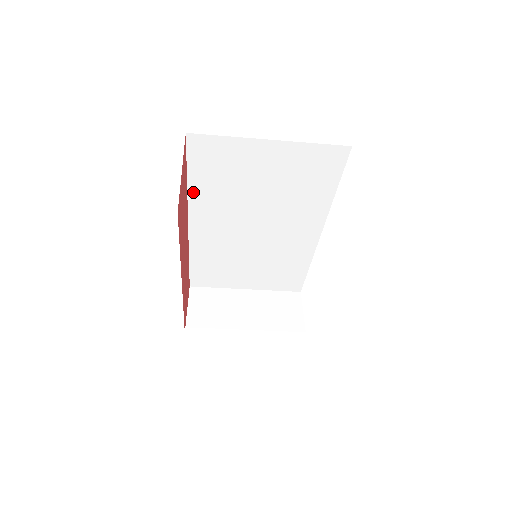
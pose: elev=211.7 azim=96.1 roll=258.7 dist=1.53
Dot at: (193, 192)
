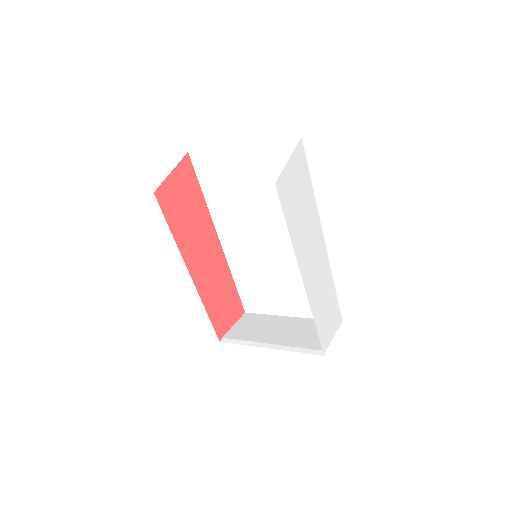
Dot at: (211, 205)
